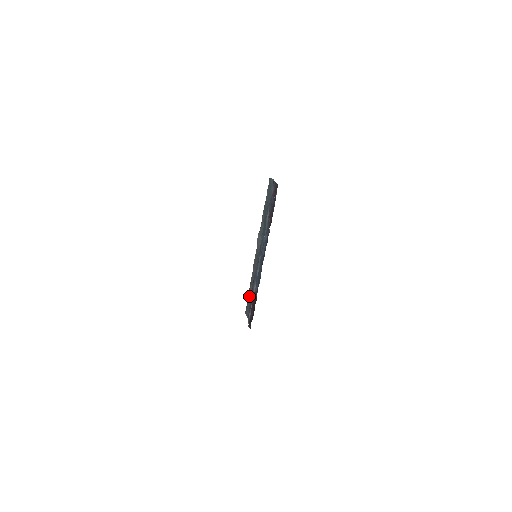
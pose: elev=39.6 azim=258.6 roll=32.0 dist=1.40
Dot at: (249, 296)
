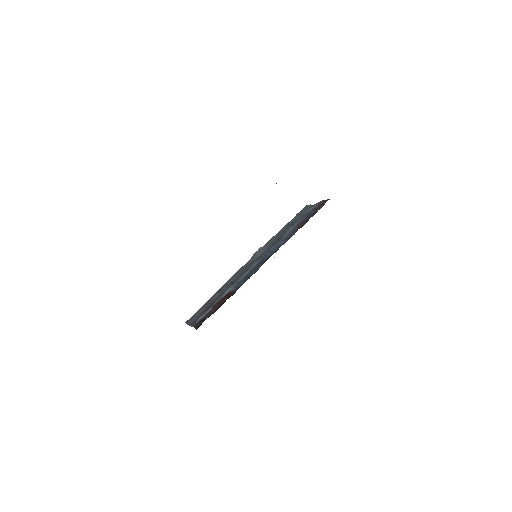
Dot at: (206, 304)
